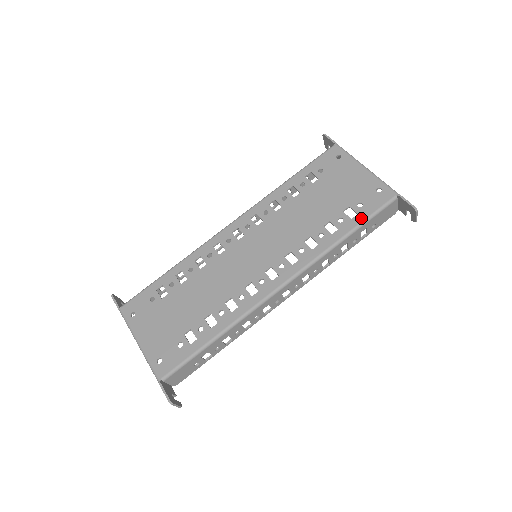
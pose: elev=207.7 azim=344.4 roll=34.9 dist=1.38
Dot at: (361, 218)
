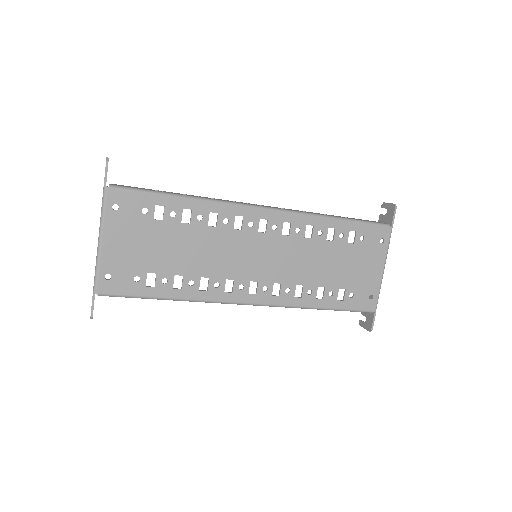
Dot at: (342, 306)
